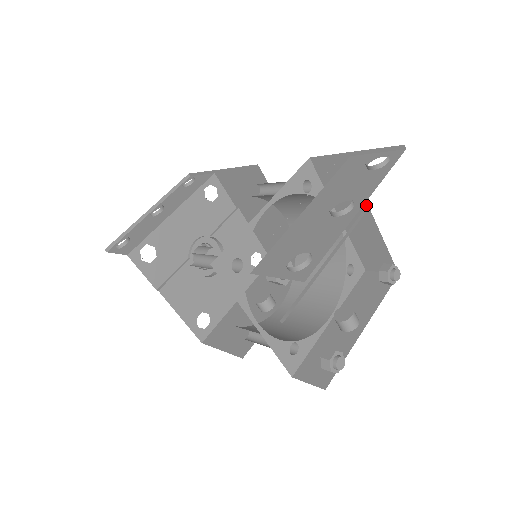
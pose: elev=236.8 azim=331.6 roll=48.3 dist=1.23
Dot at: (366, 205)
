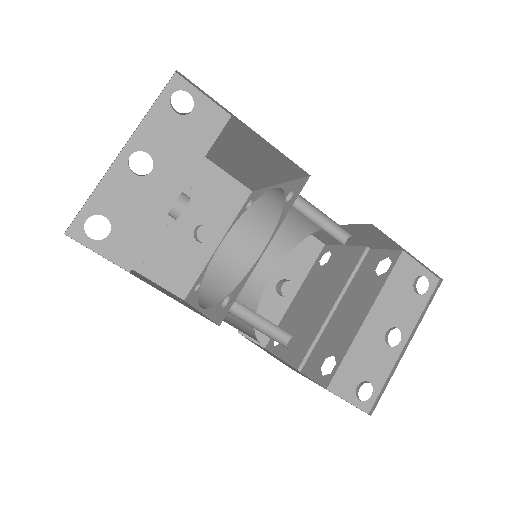
Dot at: (366, 245)
